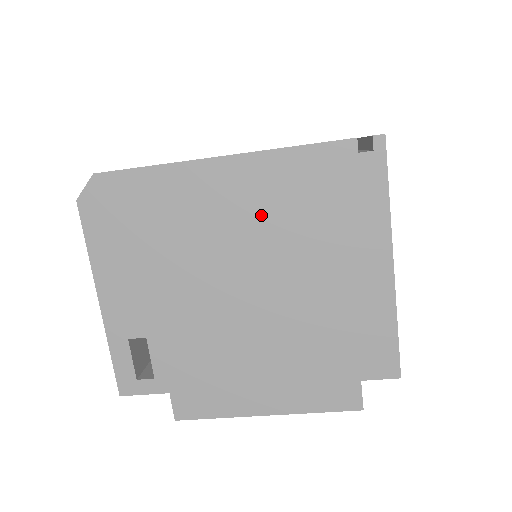
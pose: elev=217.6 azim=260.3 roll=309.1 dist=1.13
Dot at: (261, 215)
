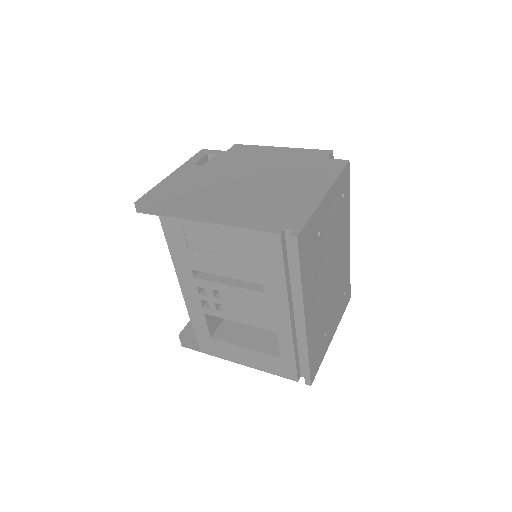
Dot at: occluded
